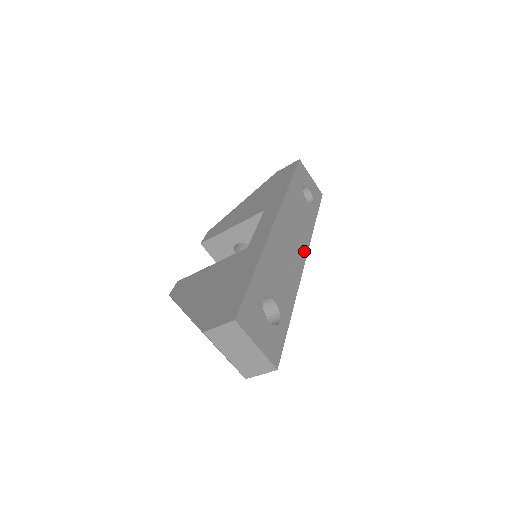
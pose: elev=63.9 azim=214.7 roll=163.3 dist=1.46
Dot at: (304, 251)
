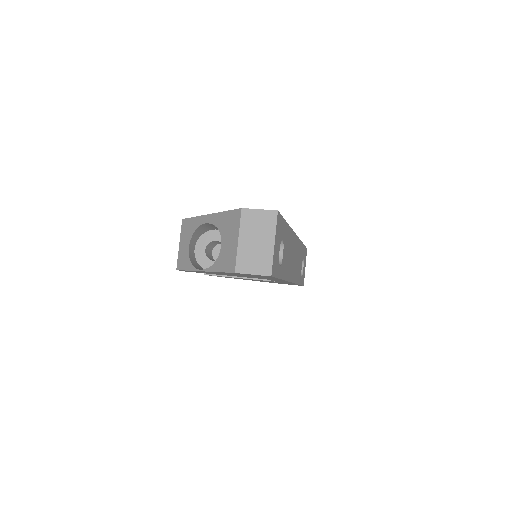
Dot at: (293, 278)
